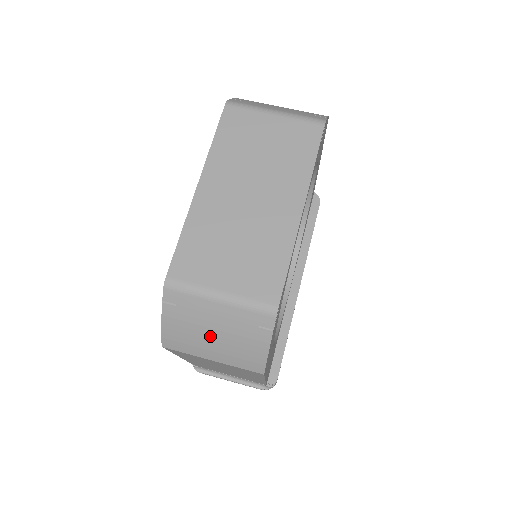
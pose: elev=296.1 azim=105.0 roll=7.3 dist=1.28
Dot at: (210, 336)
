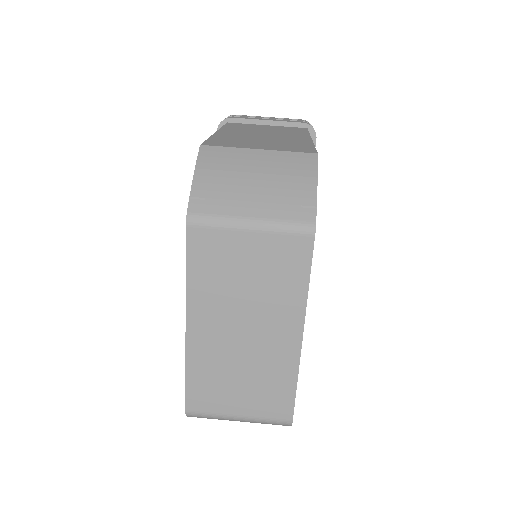
Dot at: occluded
